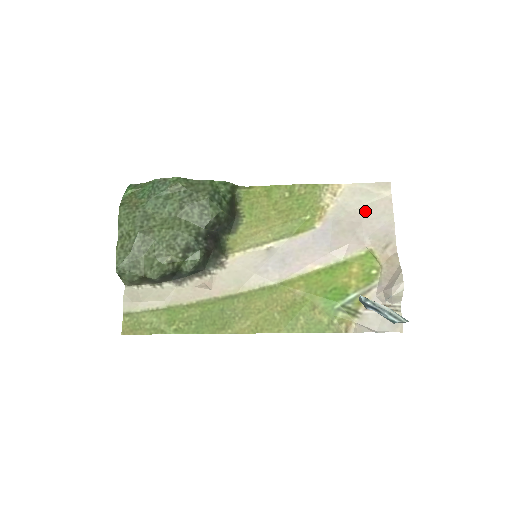
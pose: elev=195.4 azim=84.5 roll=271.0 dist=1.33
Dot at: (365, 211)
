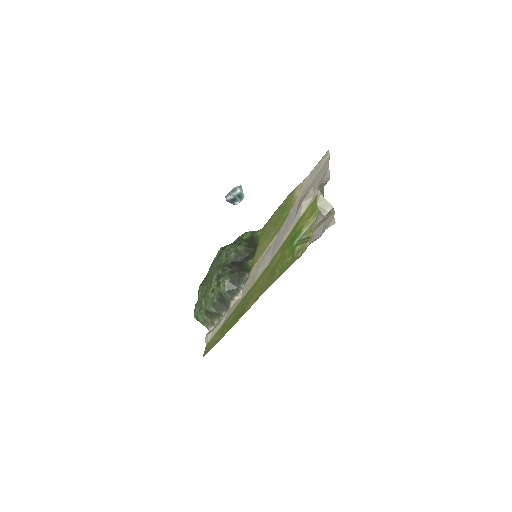
Dot at: (315, 178)
